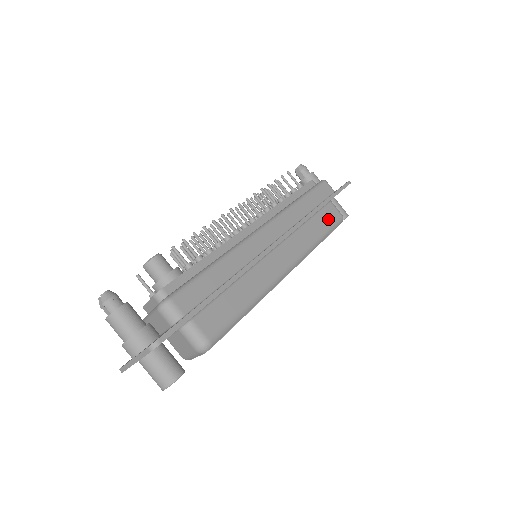
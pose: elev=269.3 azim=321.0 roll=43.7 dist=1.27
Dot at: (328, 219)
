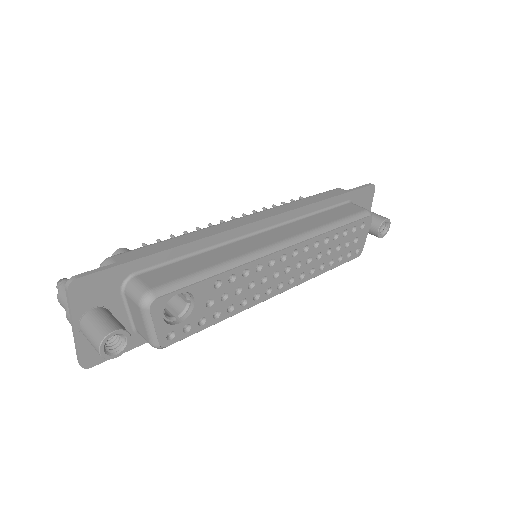
Dot at: (345, 212)
